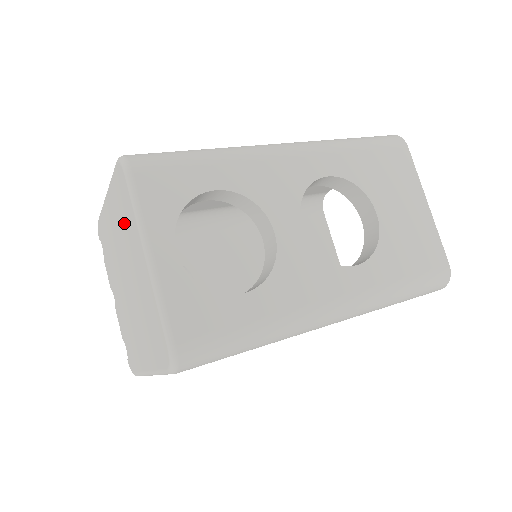
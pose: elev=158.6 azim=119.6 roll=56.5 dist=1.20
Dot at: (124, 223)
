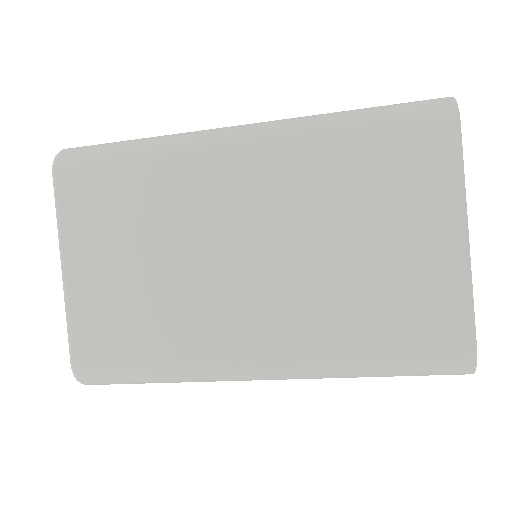
Dot at: occluded
